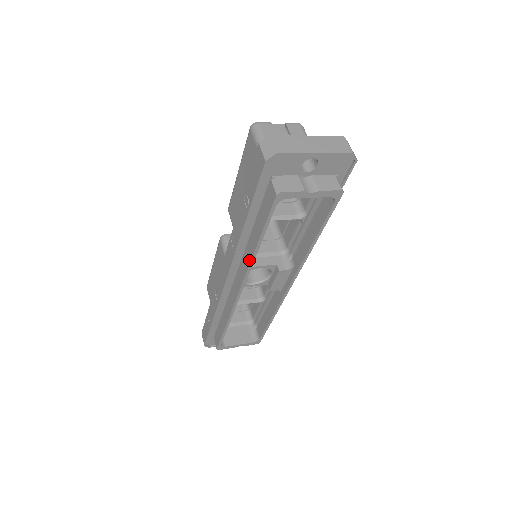
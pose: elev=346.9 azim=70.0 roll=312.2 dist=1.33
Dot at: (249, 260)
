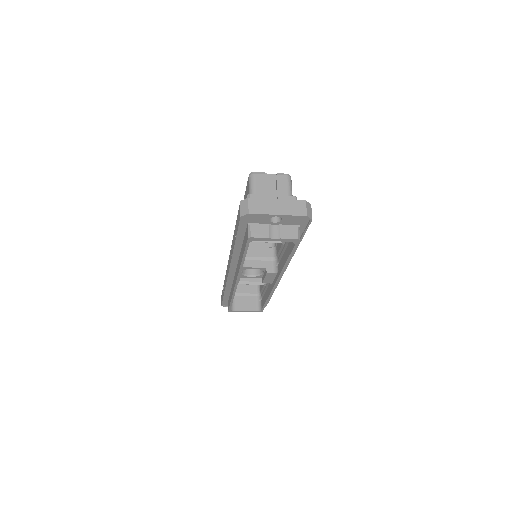
Dot at: (239, 267)
